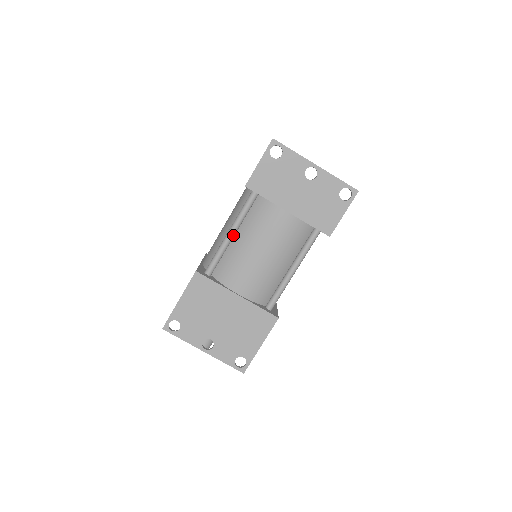
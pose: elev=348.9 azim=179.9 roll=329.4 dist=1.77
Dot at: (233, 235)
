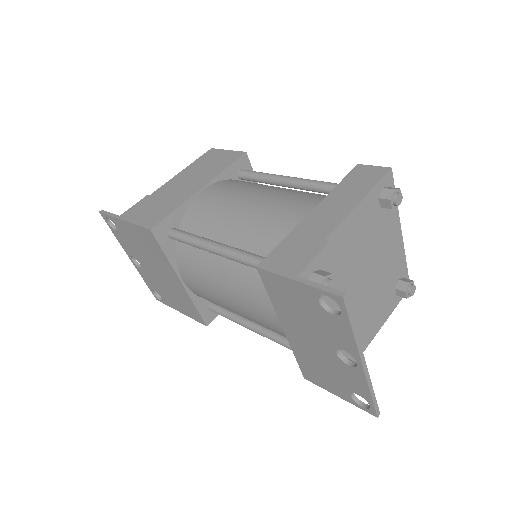
Dot at: (217, 254)
